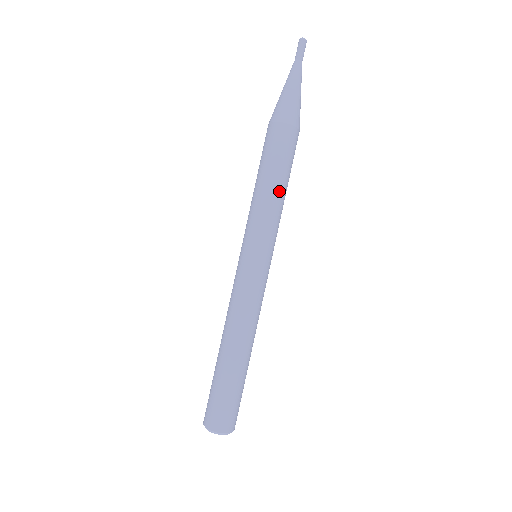
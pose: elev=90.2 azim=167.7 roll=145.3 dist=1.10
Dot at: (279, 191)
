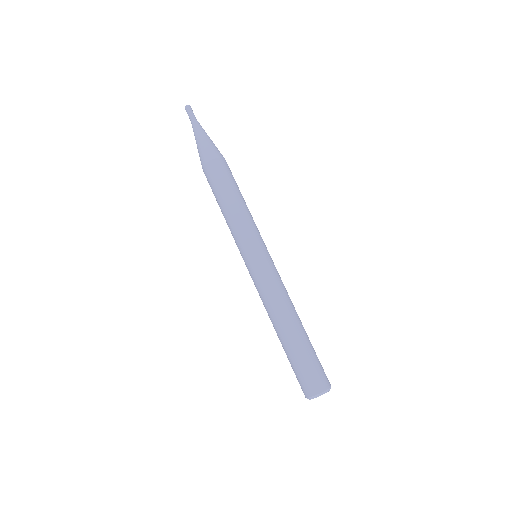
Dot at: (243, 202)
